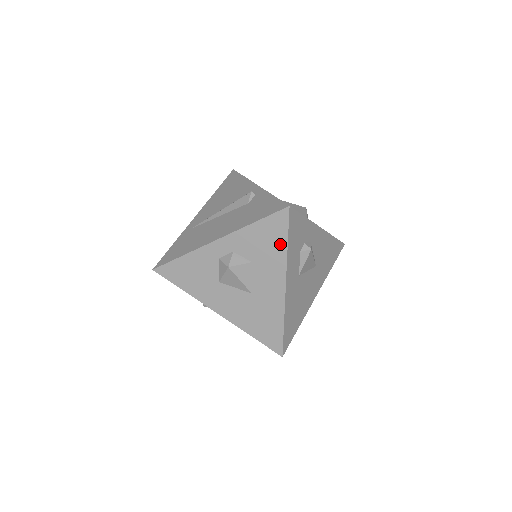
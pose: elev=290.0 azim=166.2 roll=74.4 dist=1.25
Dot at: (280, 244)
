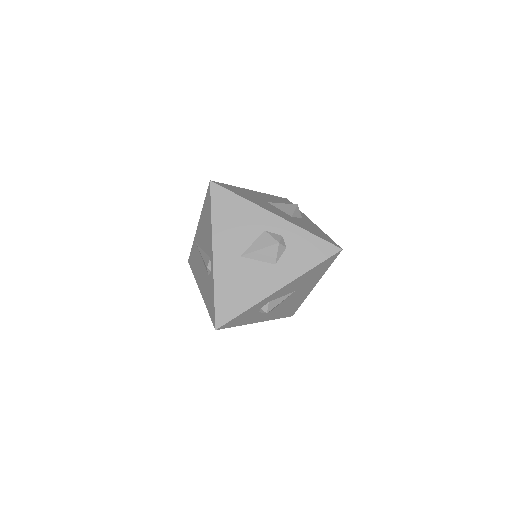
Dot at: occluded
